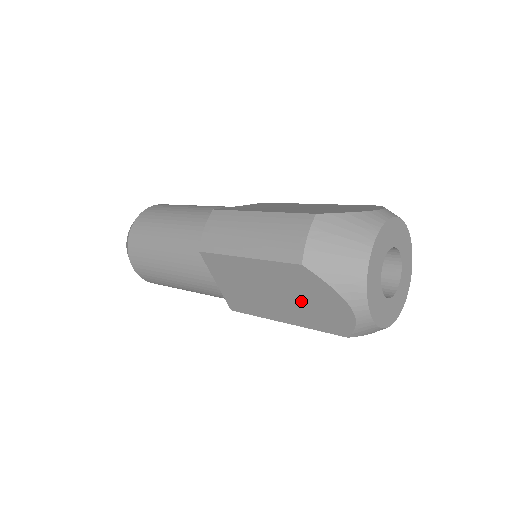
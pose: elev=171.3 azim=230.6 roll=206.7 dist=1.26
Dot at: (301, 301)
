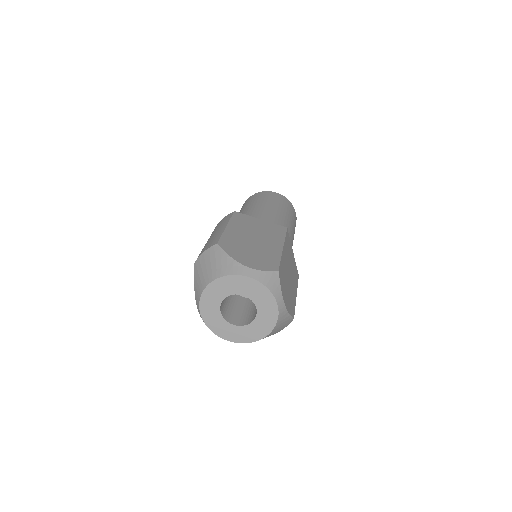
Dot at: occluded
